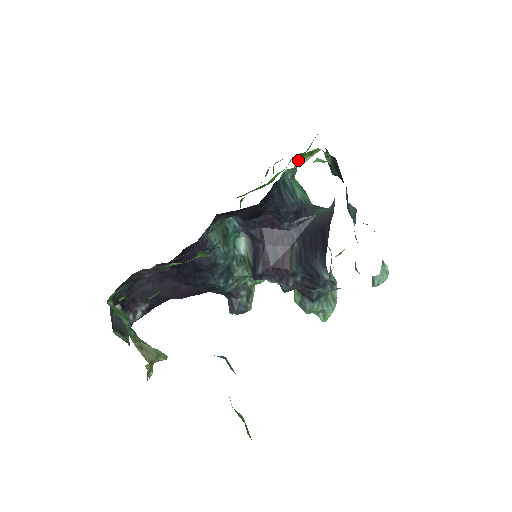
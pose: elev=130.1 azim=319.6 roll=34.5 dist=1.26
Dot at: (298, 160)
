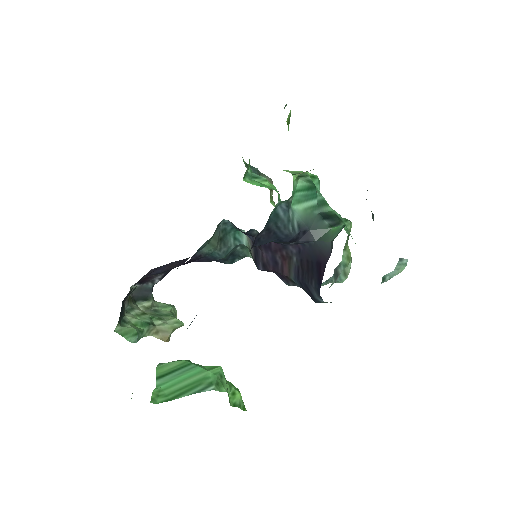
Dot at: (299, 173)
